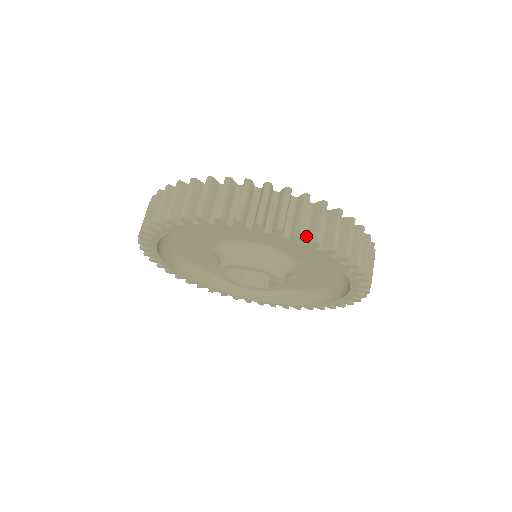
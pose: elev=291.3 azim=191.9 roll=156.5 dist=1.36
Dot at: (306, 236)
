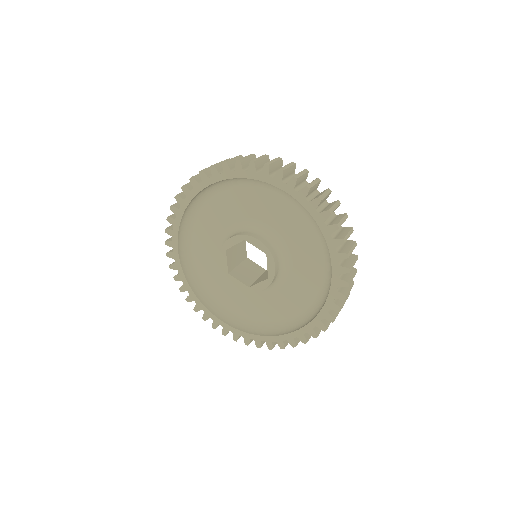
Dot at: (328, 223)
